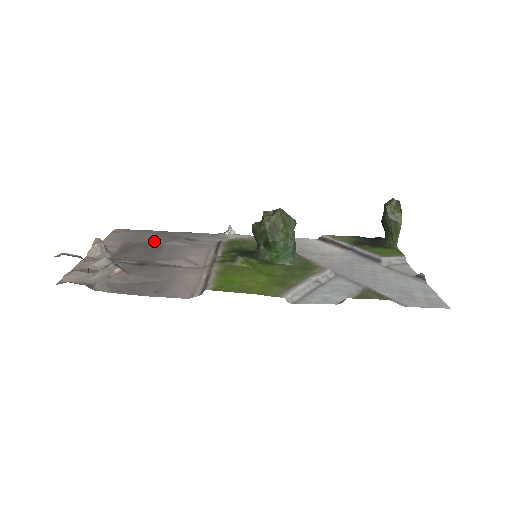
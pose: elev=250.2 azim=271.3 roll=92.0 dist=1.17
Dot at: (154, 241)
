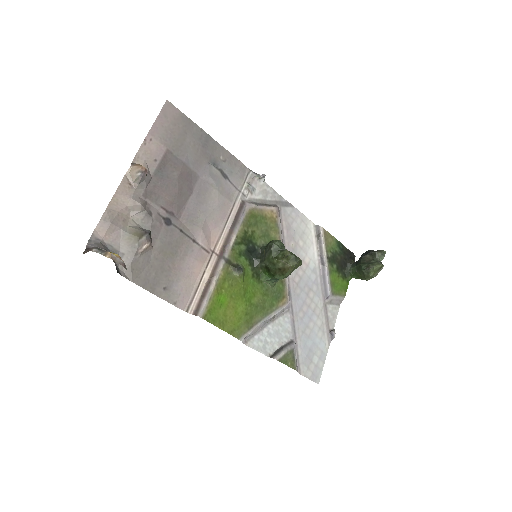
Dot at: (193, 162)
